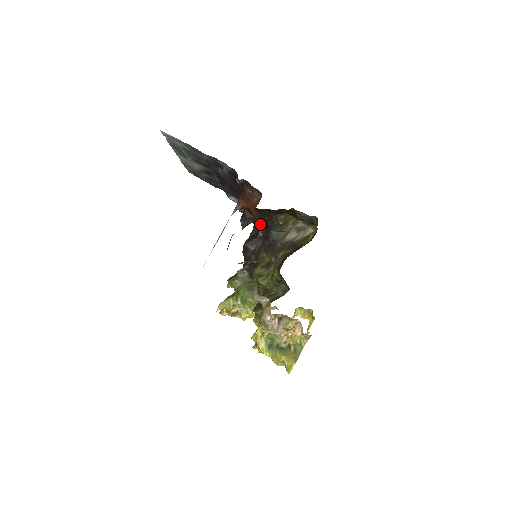
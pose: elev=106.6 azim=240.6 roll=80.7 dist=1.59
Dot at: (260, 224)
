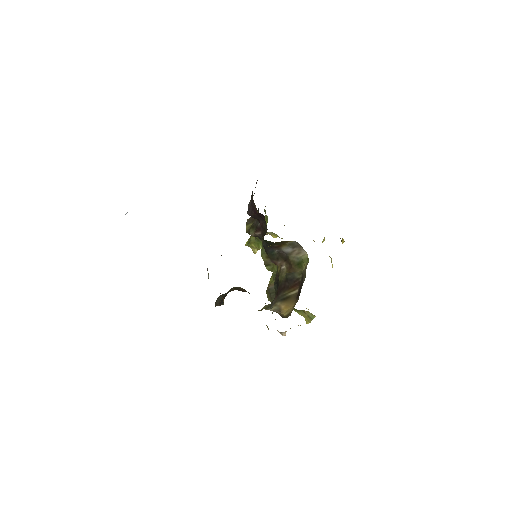
Dot at: occluded
